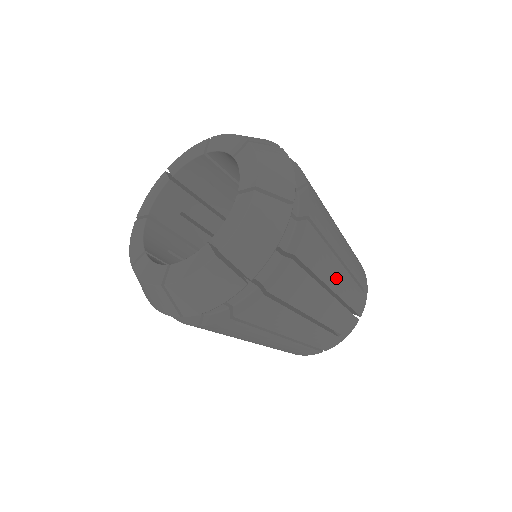
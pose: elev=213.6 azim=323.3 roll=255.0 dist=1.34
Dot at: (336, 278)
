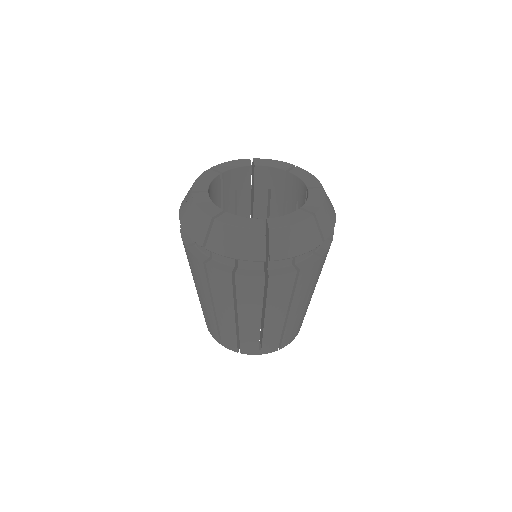
Dot at: (297, 308)
